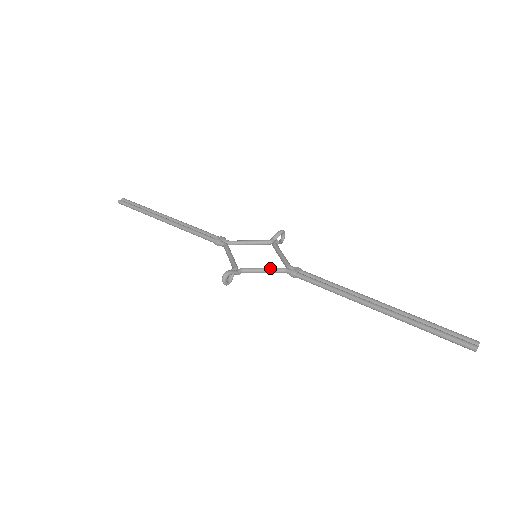
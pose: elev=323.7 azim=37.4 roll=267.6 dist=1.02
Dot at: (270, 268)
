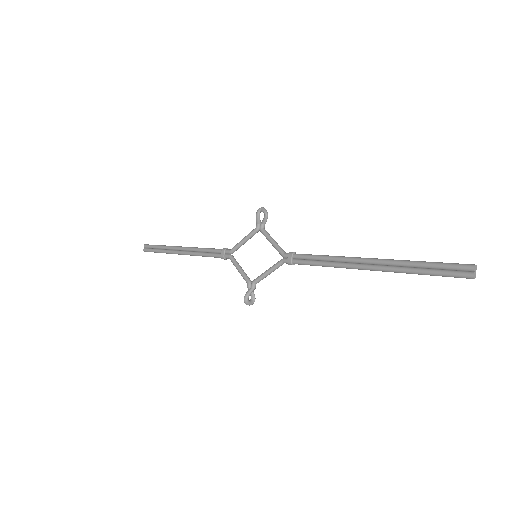
Dot at: (271, 269)
